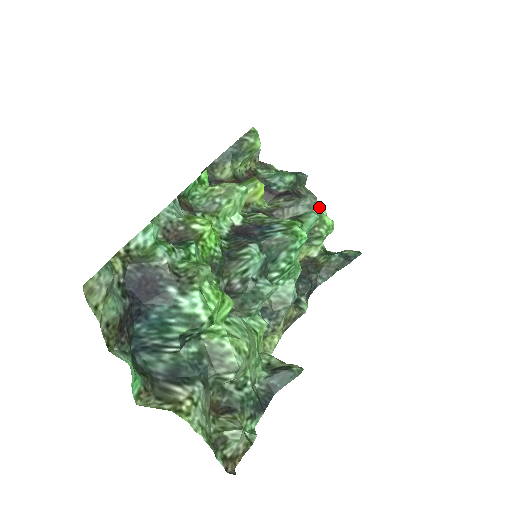
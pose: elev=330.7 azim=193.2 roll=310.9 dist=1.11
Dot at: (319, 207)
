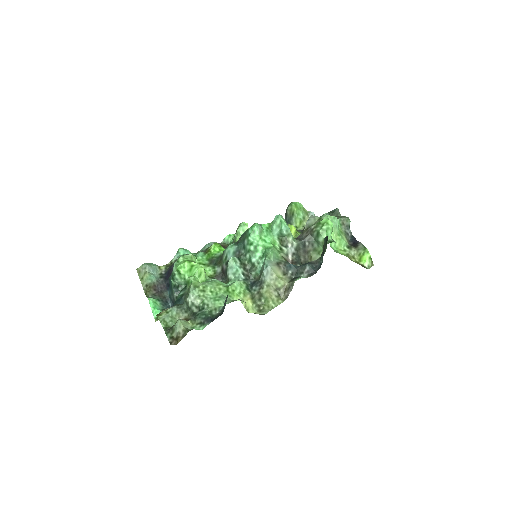
Dot at: (322, 217)
